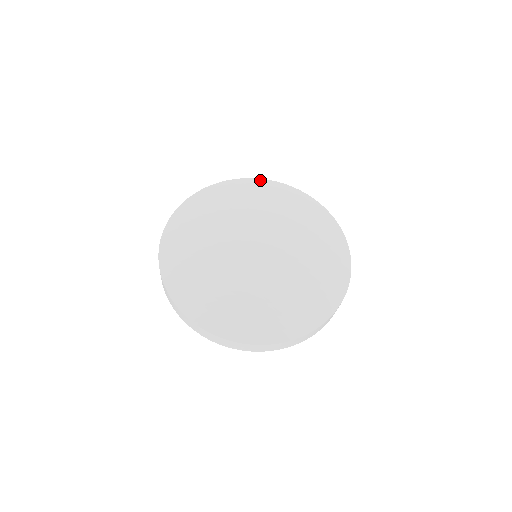
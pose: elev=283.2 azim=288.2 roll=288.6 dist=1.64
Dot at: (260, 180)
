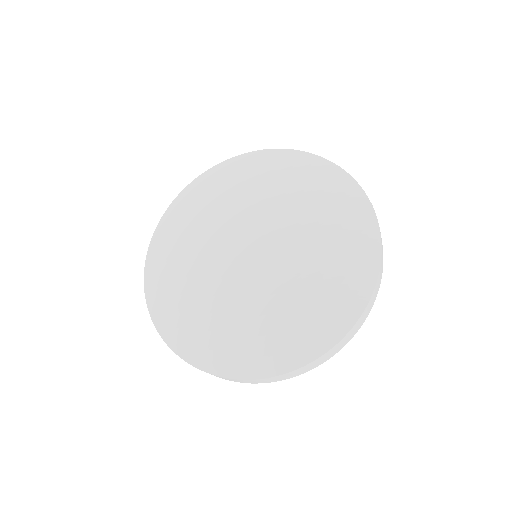
Dot at: (197, 179)
